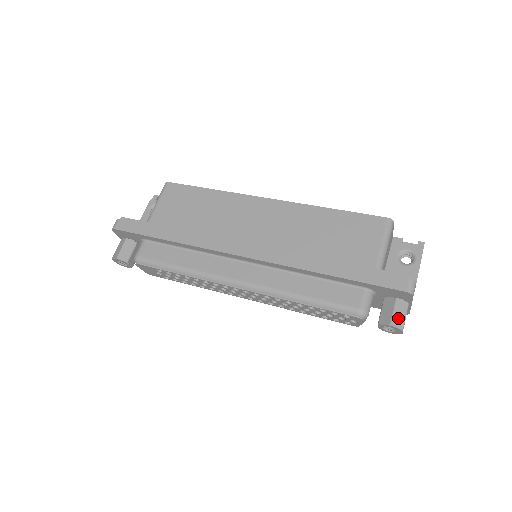
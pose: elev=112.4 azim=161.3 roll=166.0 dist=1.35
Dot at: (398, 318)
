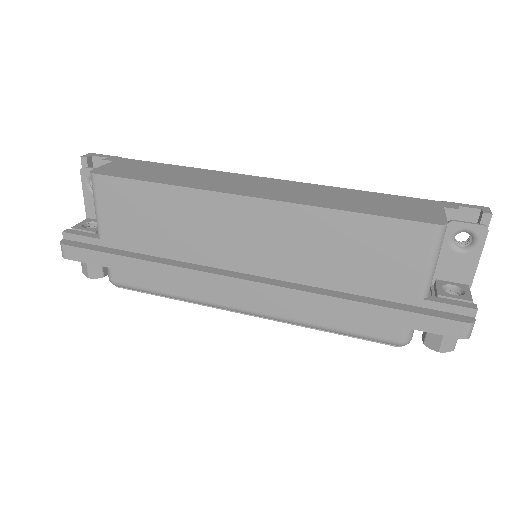
Dot at: (448, 343)
